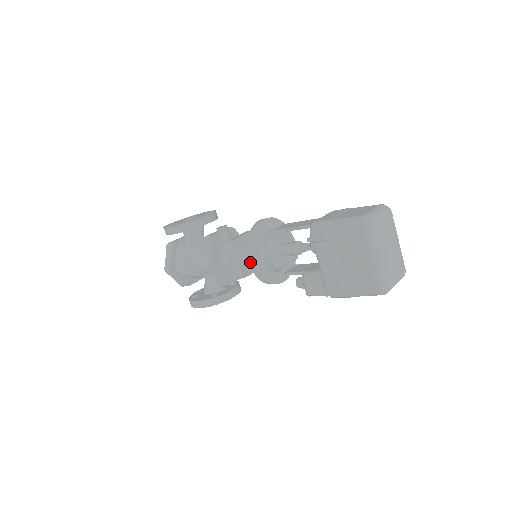
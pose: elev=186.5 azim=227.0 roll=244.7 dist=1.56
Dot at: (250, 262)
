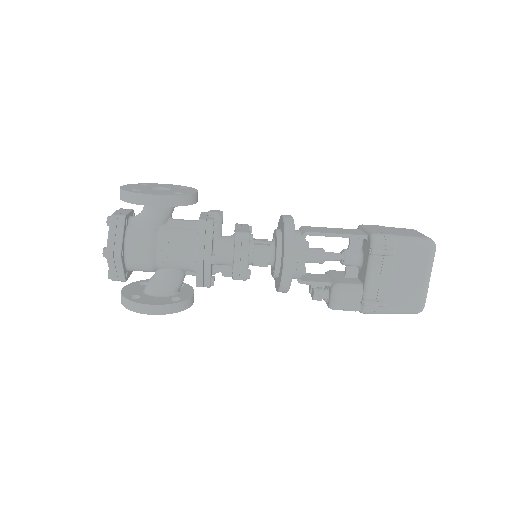
Dot at: (287, 264)
